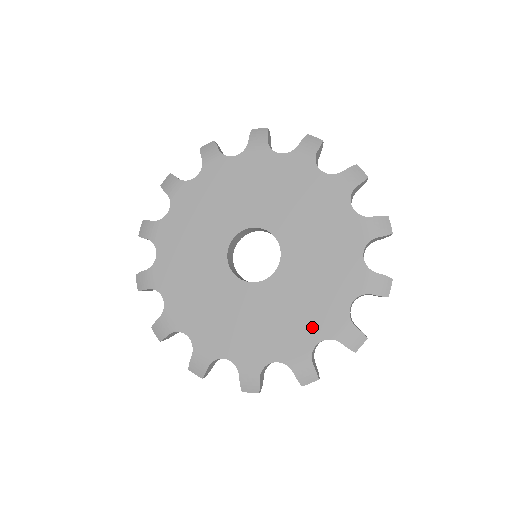
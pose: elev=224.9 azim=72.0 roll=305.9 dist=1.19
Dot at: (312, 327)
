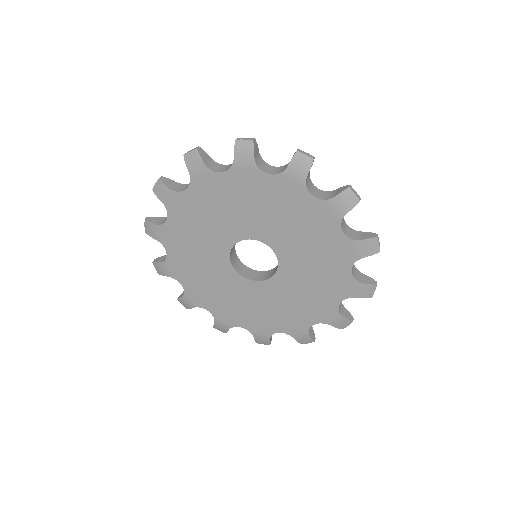
Dot at: (337, 266)
